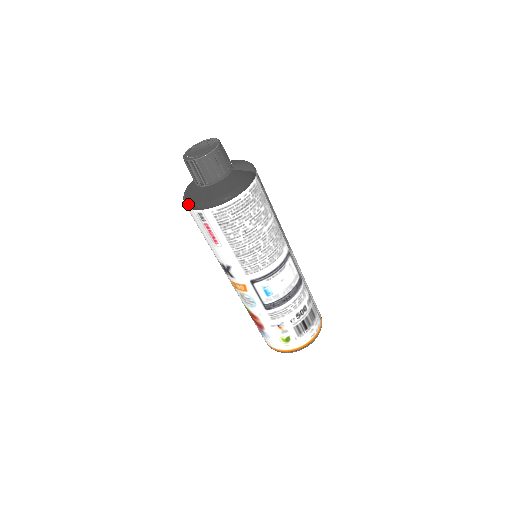
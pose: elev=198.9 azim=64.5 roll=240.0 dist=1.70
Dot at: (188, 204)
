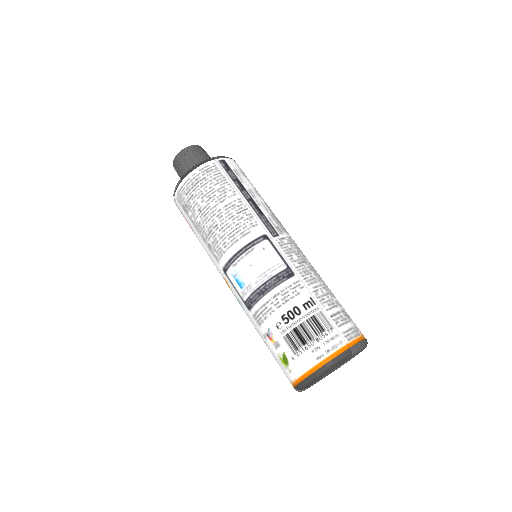
Dot at: occluded
